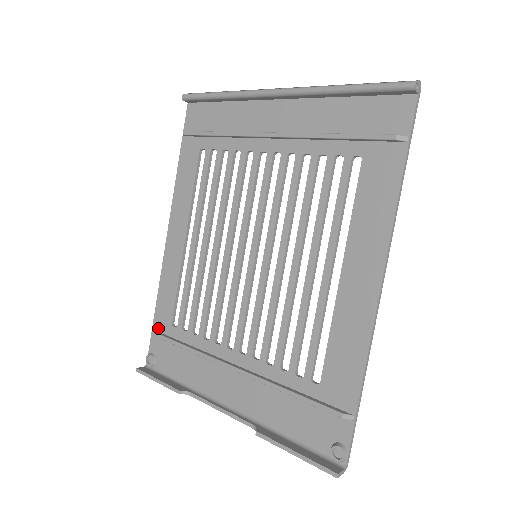
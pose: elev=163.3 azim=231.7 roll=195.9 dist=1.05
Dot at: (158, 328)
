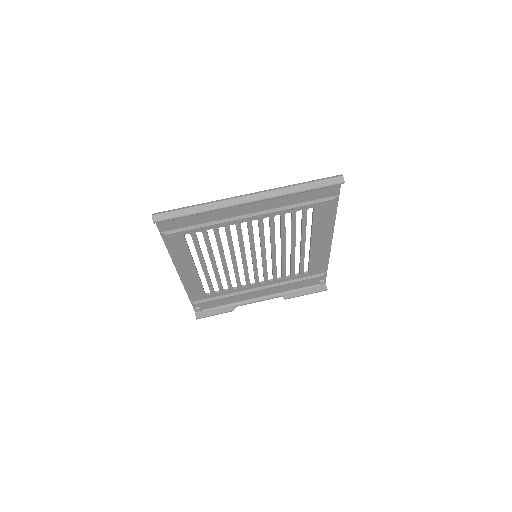
Dot at: (196, 300)
